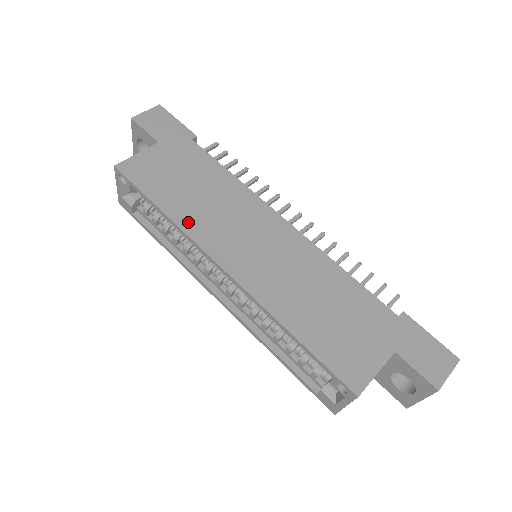
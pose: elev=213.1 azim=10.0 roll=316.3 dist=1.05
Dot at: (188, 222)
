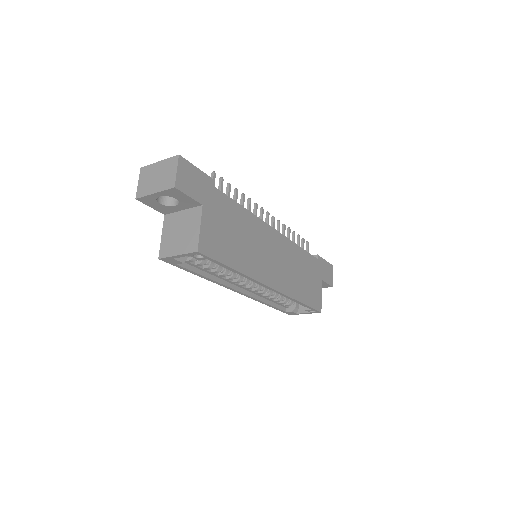
Dot at: (249, 268)
